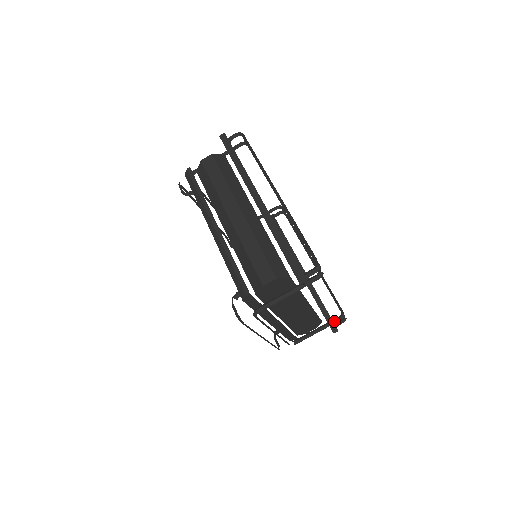
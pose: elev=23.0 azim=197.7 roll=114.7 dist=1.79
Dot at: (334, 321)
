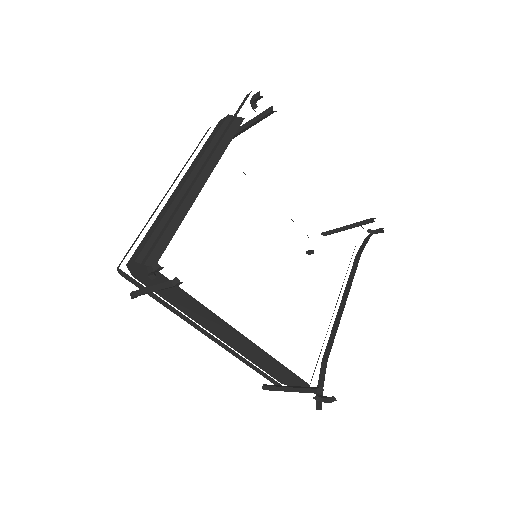
Dot at: (308, 389)
